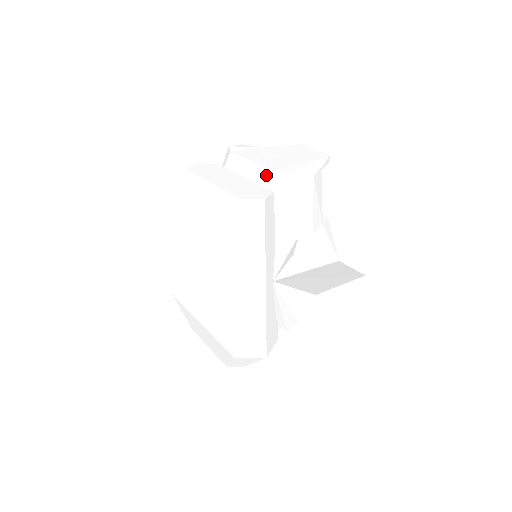
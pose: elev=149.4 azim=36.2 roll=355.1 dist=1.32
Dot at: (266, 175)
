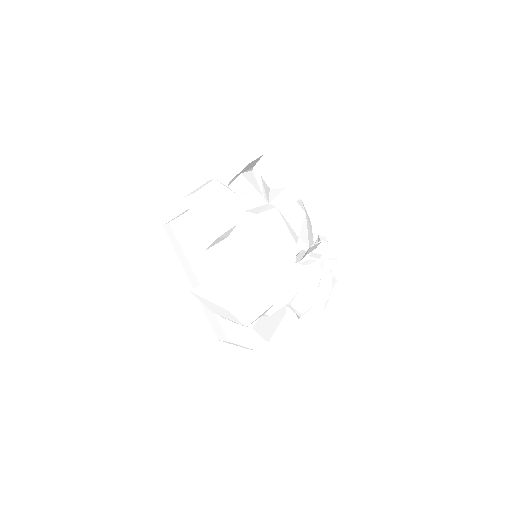
Dot at: occluded
